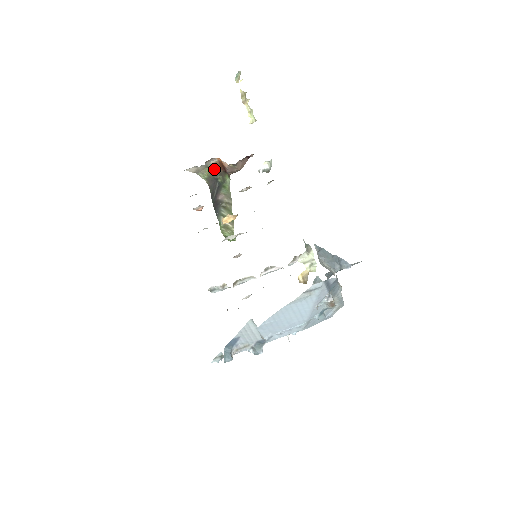
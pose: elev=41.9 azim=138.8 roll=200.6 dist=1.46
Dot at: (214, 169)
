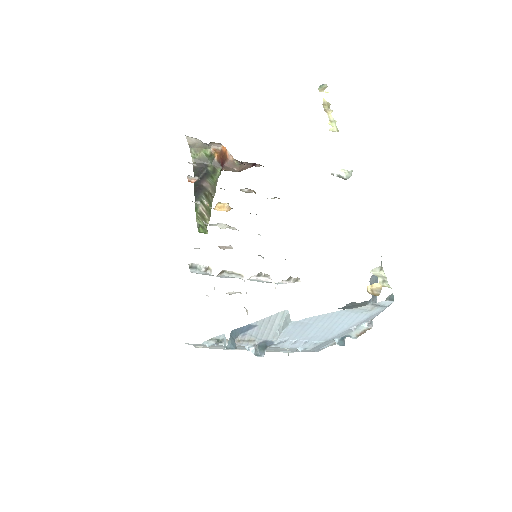
Dot at: (211, 155)
